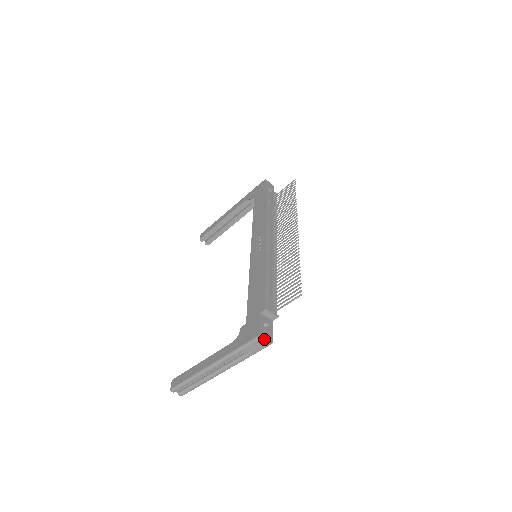
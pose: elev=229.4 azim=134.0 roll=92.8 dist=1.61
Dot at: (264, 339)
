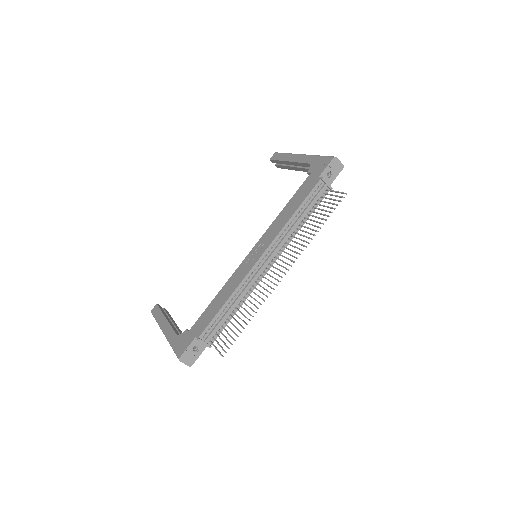
Dot at: (183, 362)
